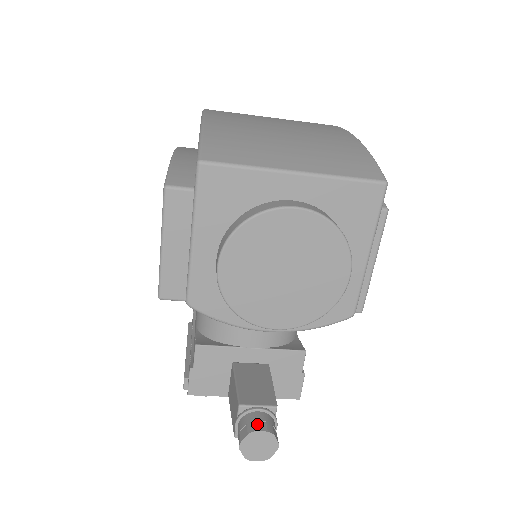
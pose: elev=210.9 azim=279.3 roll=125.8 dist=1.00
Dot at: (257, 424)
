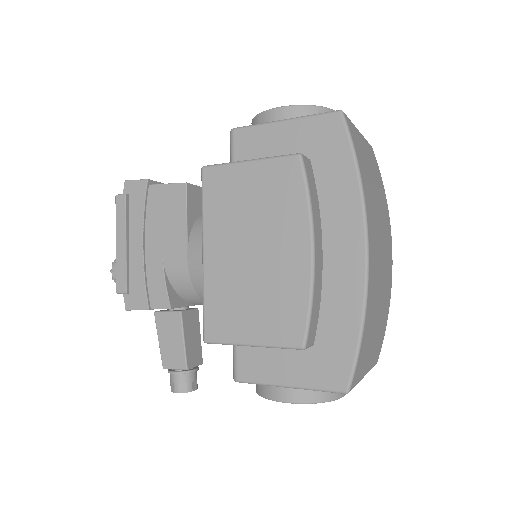
Dot at: (193, 384)
